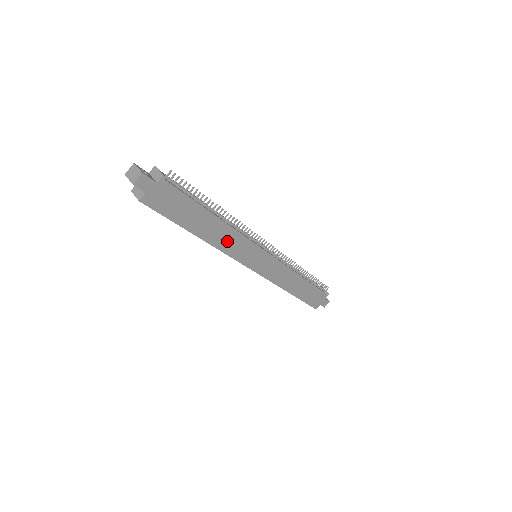
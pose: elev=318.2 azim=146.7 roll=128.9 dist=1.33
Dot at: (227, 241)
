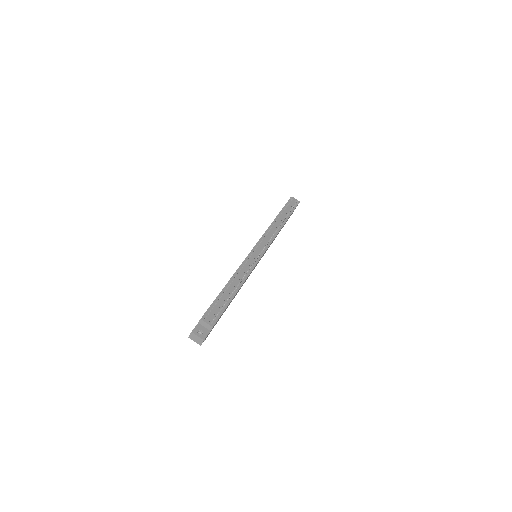
Dot at: occluded
